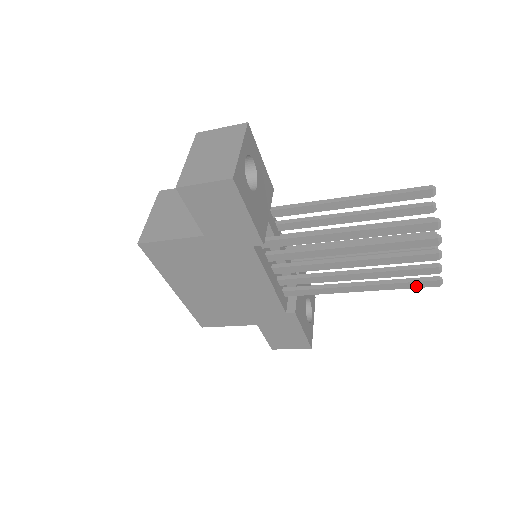
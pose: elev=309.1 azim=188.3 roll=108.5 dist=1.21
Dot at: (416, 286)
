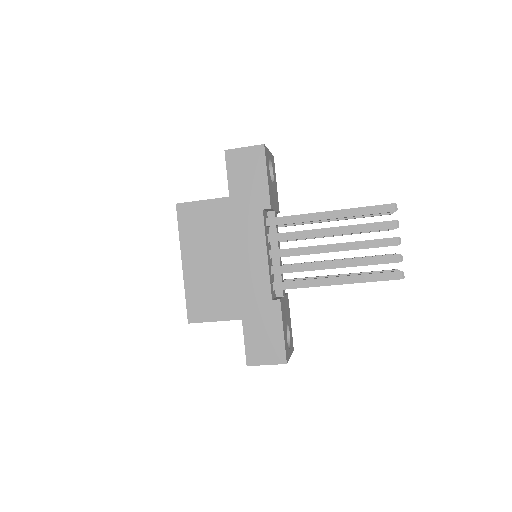
Dot at: (383, 278)
